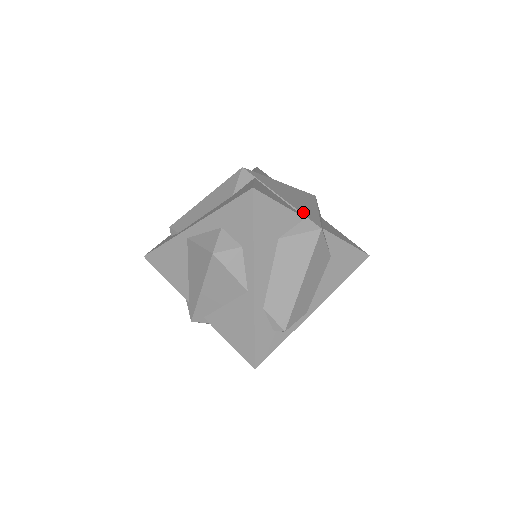
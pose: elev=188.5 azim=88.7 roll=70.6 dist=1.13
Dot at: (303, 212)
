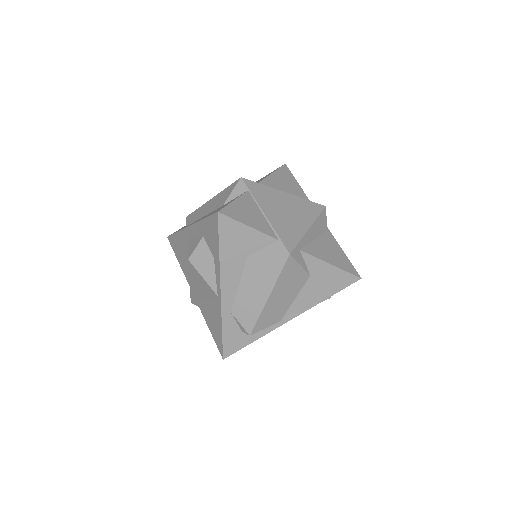
Dot at: (281, 233)
